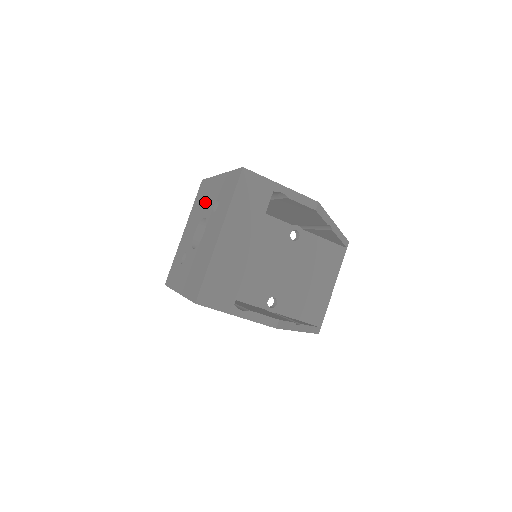
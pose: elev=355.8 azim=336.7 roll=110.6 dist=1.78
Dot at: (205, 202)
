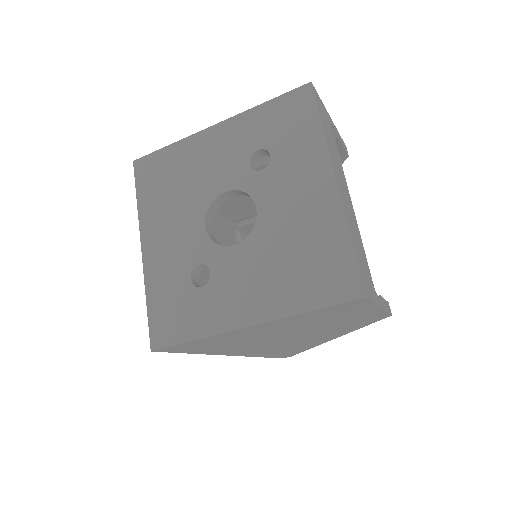
Dot at: (198, 175)
